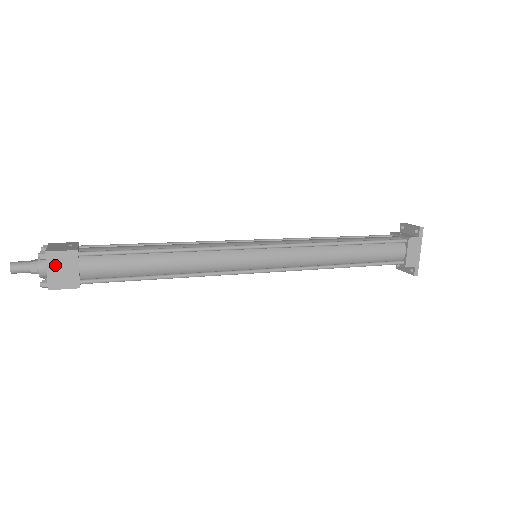
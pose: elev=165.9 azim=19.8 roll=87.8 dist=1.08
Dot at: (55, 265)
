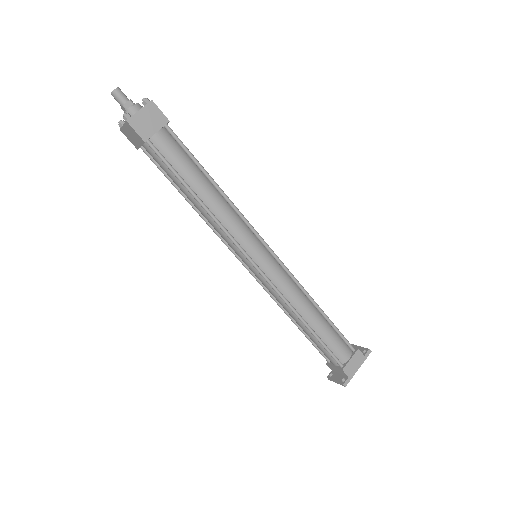
Dot at: (148, 113)
